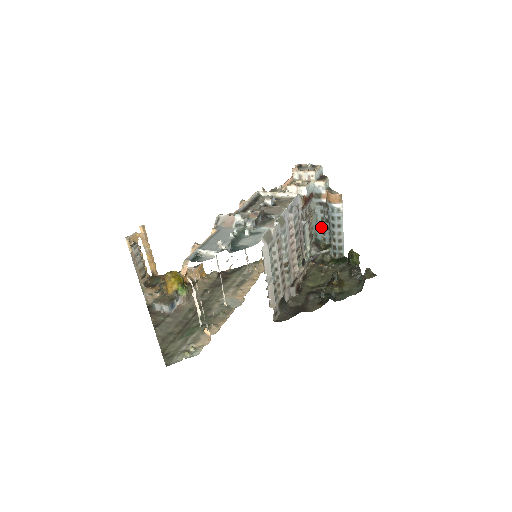
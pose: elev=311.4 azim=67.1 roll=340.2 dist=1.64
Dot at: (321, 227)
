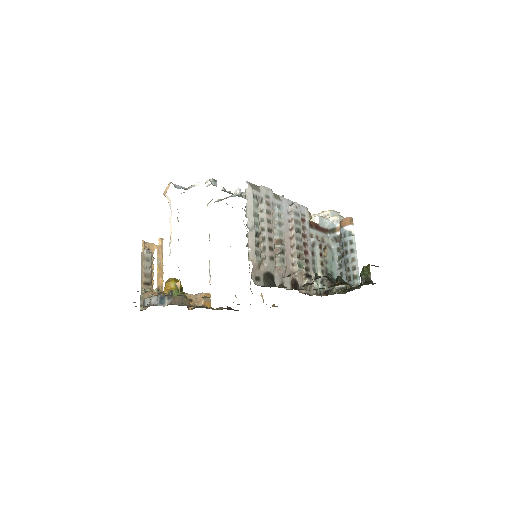
Dot at: (338, 268)
